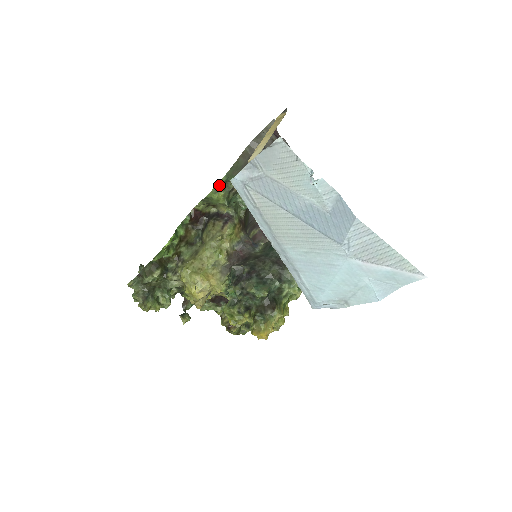
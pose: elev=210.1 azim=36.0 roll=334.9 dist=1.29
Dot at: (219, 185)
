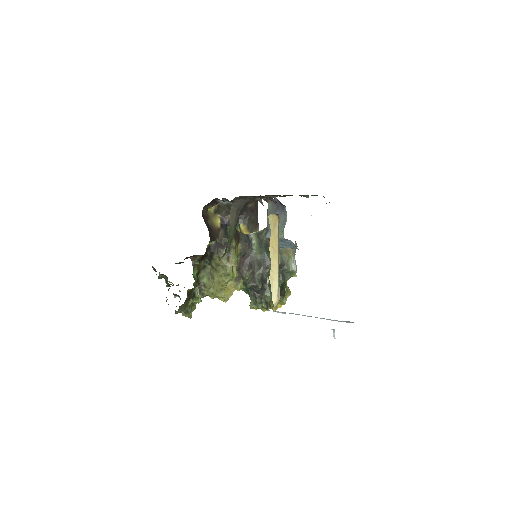
Dot at: (224, 254)
